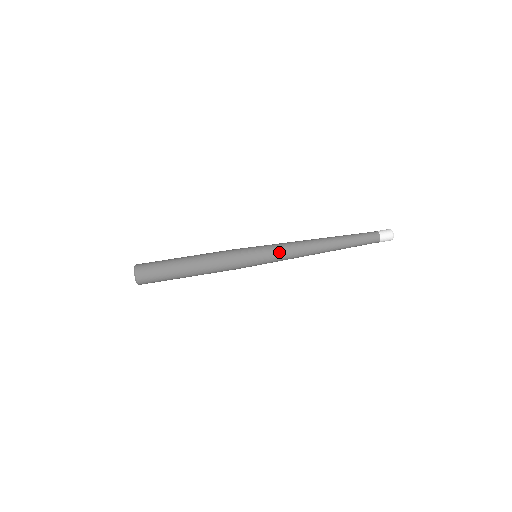
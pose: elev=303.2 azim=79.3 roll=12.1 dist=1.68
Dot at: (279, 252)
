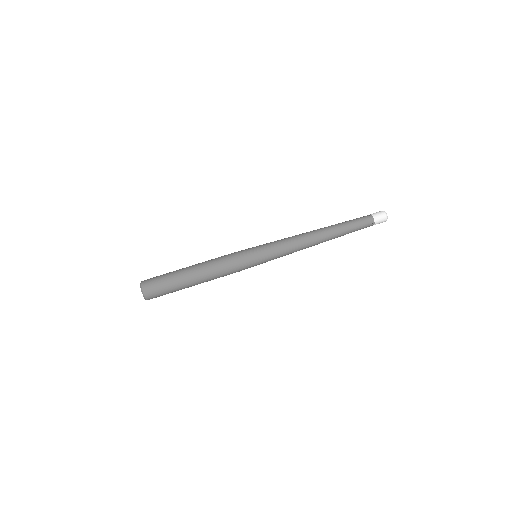
Dot at: (278, 249)
